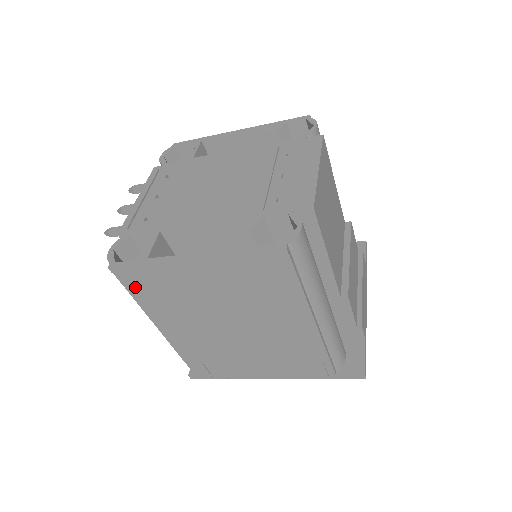
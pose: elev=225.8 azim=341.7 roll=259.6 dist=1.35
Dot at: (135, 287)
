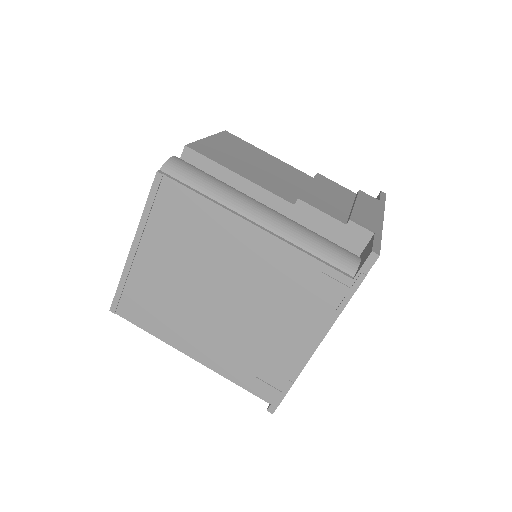
Dot at: (137, 317)
